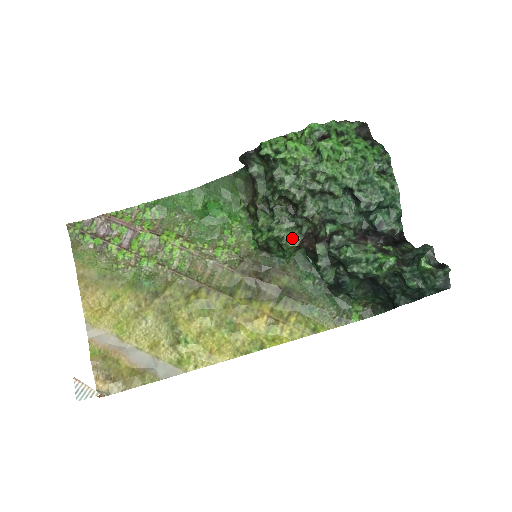
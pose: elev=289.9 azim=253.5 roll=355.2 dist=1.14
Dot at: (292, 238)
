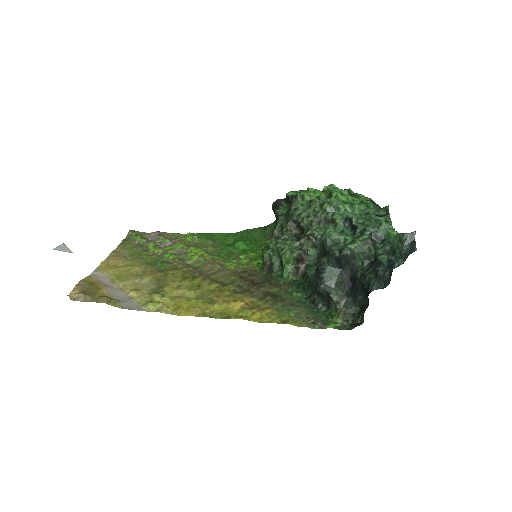
Dot at: (292, 250)
